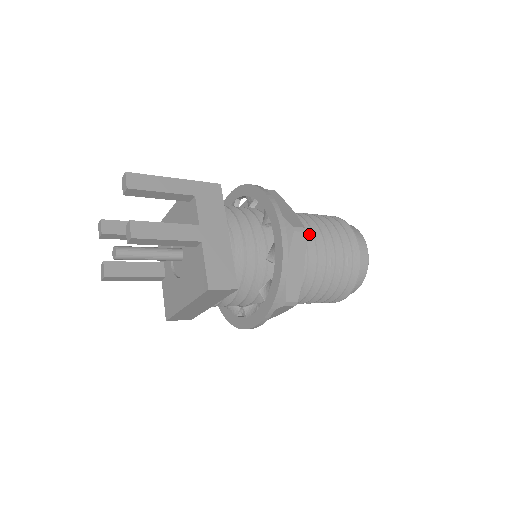
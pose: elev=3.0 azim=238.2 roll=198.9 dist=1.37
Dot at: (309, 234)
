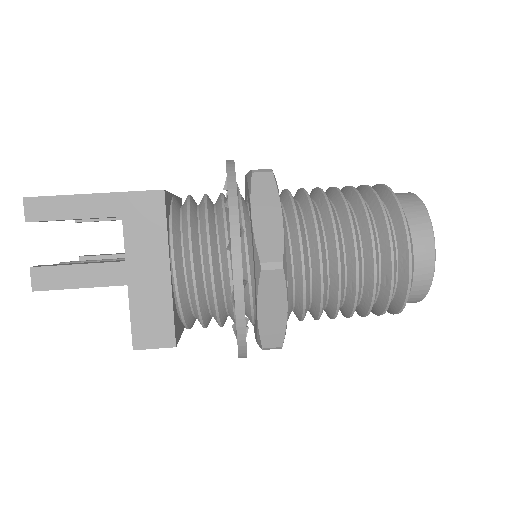
Dot at: (315, 248)
